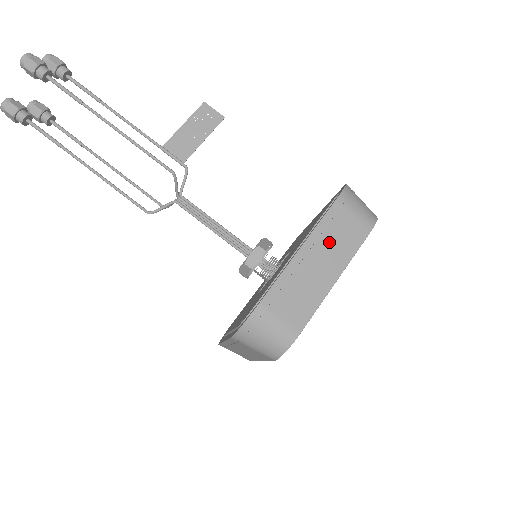
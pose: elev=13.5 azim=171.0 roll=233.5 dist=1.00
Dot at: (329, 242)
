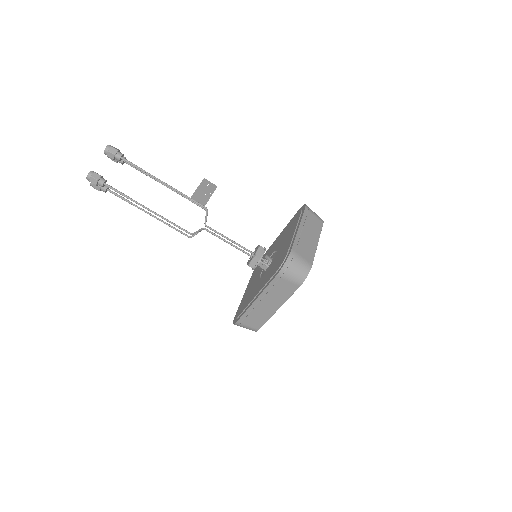
Dot at: (309, 226)
